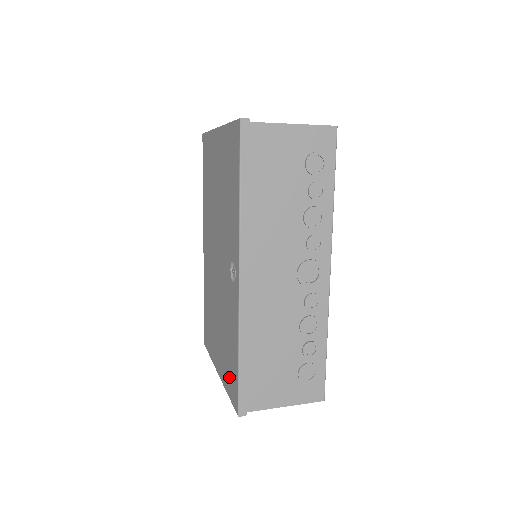
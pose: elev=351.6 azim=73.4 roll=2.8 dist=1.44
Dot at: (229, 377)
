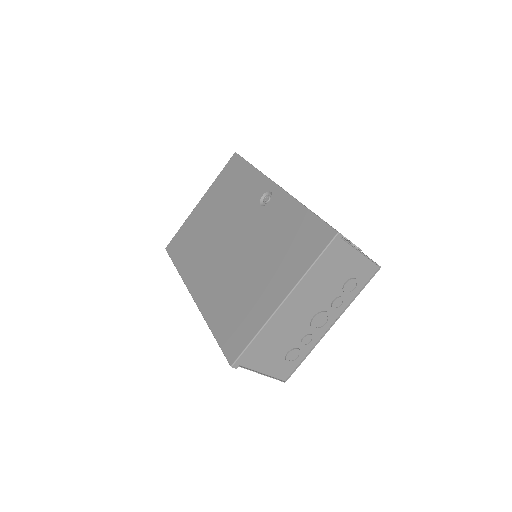
Dot at: (304, 249)
